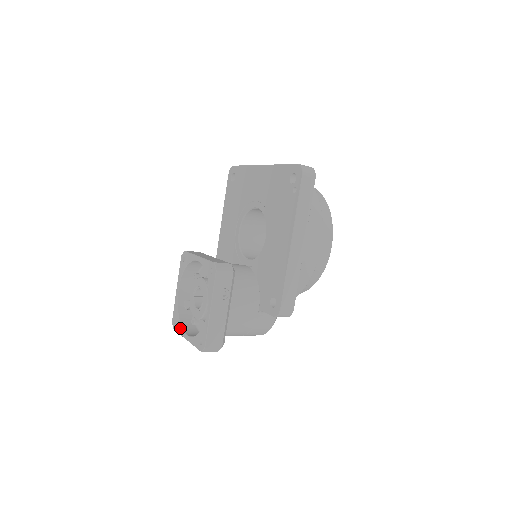
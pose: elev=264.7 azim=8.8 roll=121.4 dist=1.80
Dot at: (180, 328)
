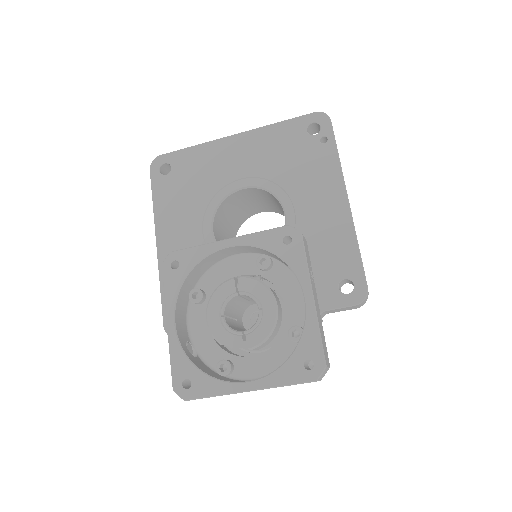
Dot at: (215, 383)
